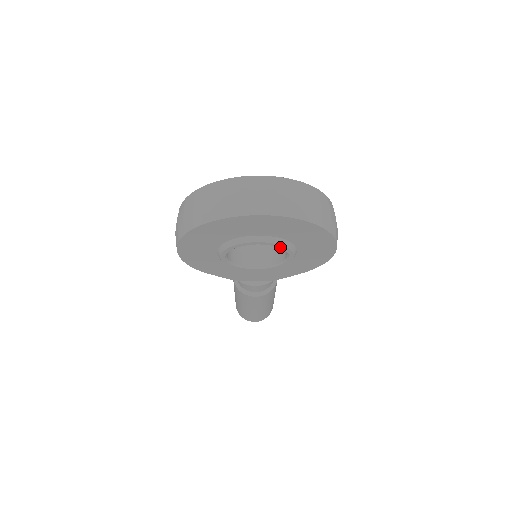
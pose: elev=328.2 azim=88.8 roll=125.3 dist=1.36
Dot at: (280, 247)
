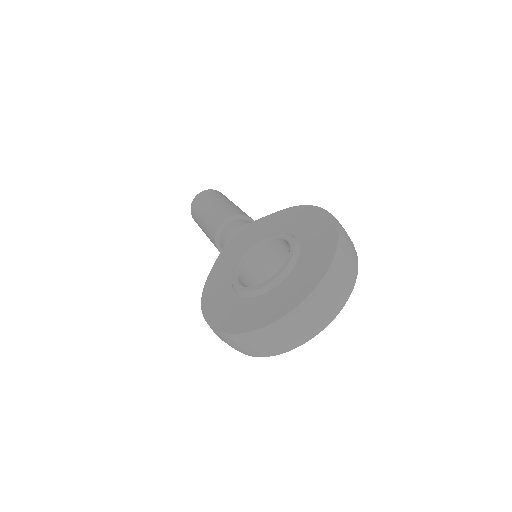
Dot at: occluded
